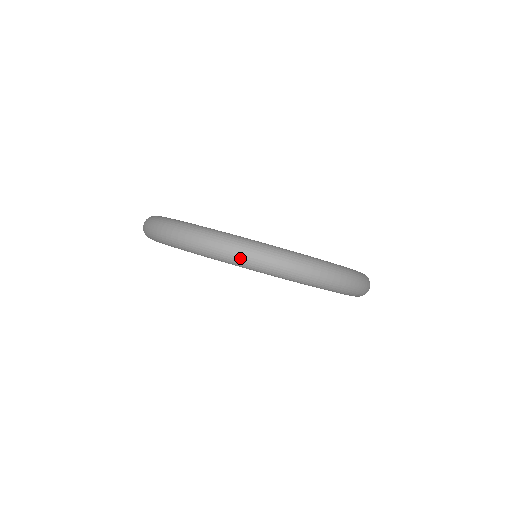
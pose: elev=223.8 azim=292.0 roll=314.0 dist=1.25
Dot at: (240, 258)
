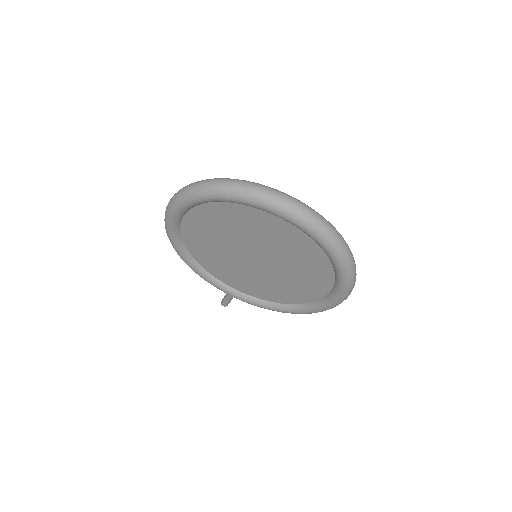
Dot at: (247, 190)
